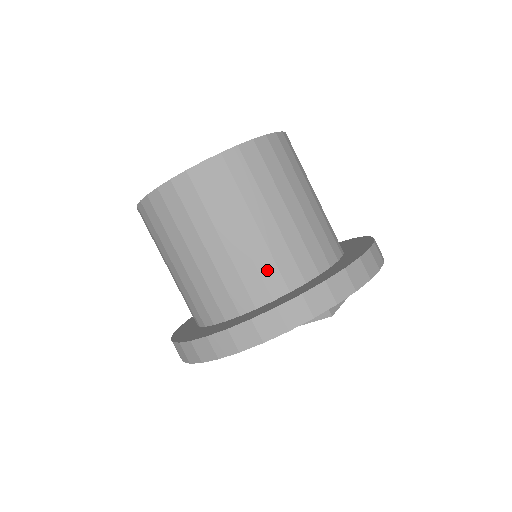
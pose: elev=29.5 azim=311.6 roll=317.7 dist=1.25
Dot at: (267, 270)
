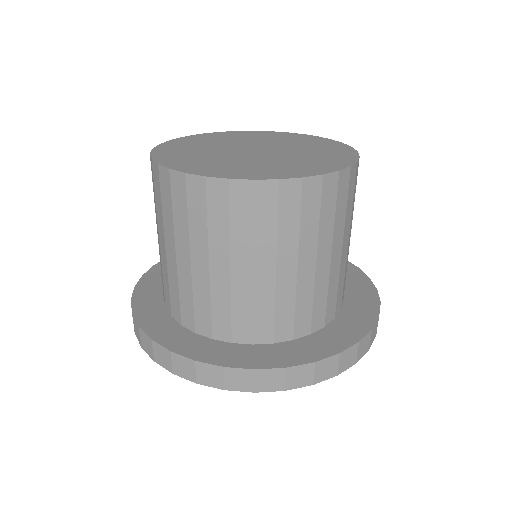
Dot at: (241, 315)
